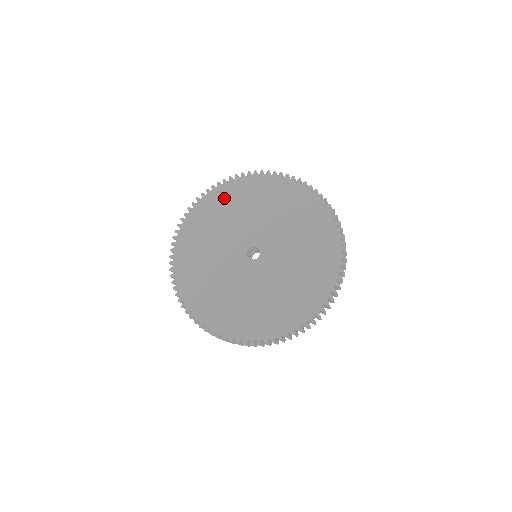
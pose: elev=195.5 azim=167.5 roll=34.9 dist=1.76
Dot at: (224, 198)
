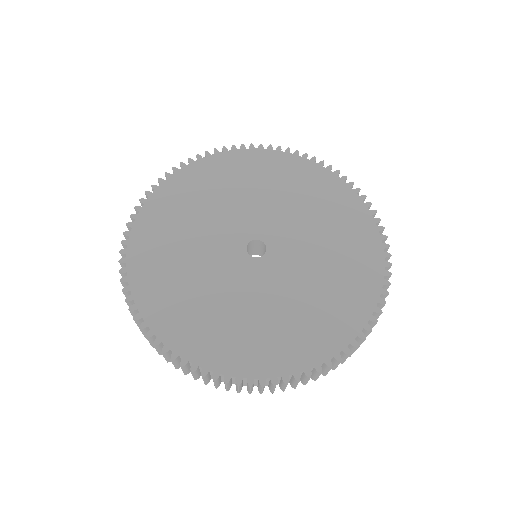
Dot at: (265, 166)
